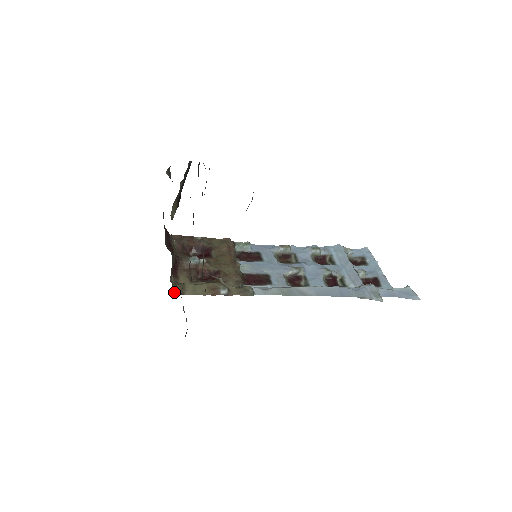
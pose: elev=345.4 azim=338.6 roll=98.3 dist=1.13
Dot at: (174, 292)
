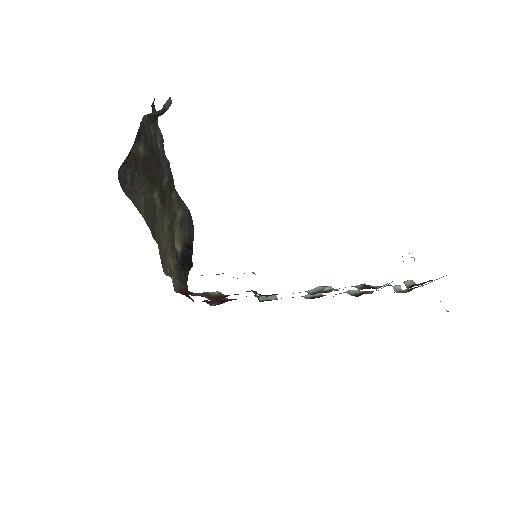
Dot at: occluded
